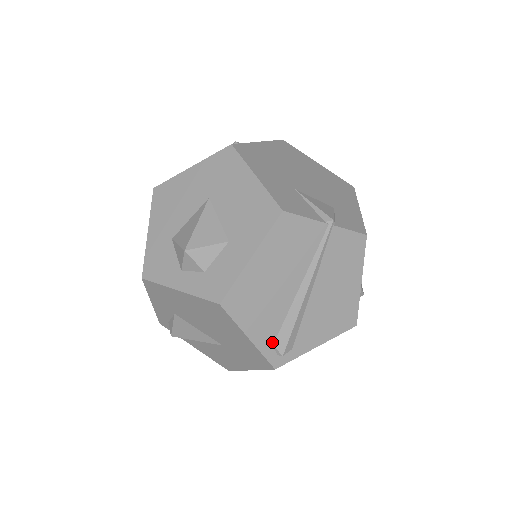
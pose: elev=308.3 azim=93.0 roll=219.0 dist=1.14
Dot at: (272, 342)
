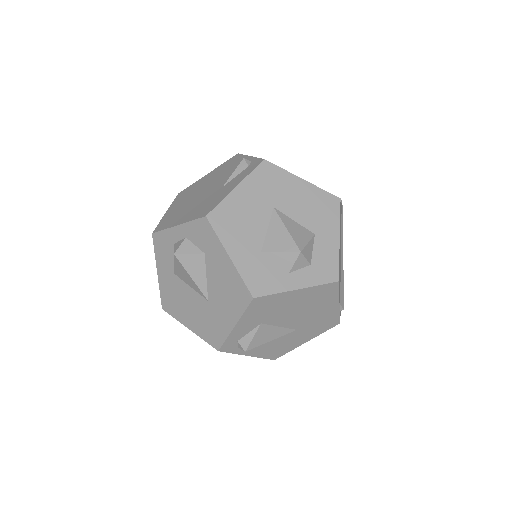
Dot at: (340, 302)
